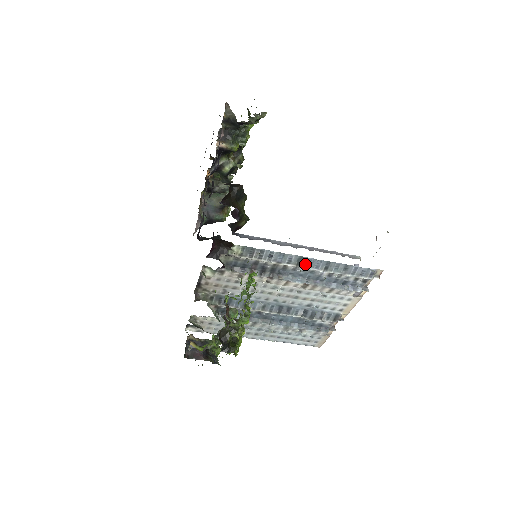
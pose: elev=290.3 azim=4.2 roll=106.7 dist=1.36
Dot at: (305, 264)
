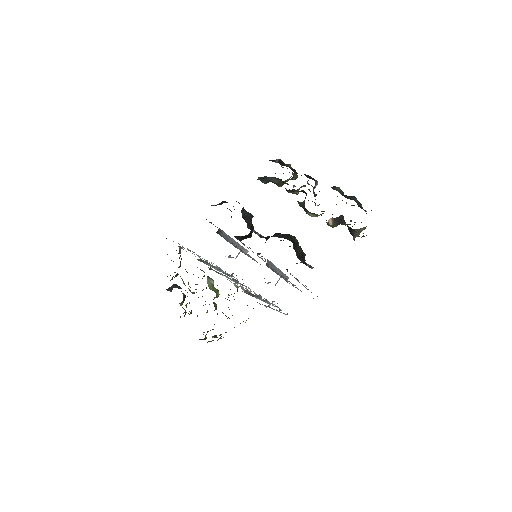
Dot at: (273, 309)
